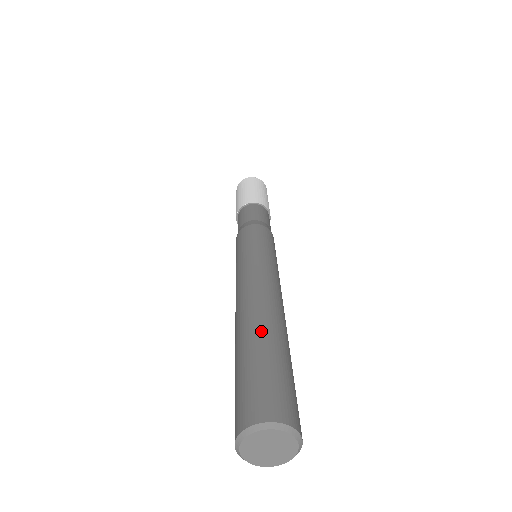
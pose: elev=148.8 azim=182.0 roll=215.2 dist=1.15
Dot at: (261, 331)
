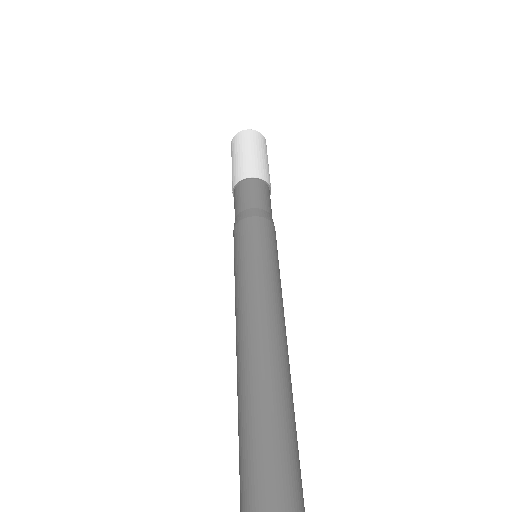
Dot at: (253, 395)
